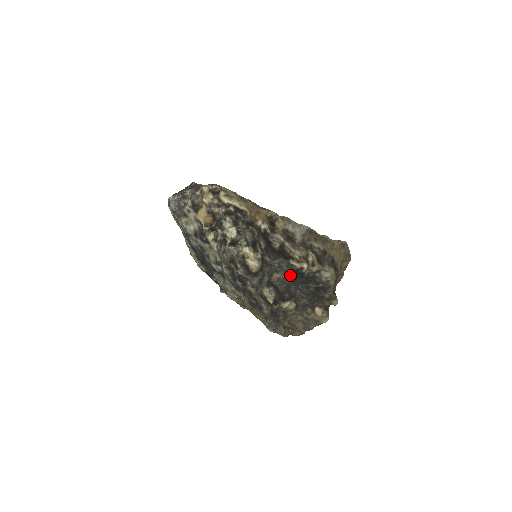
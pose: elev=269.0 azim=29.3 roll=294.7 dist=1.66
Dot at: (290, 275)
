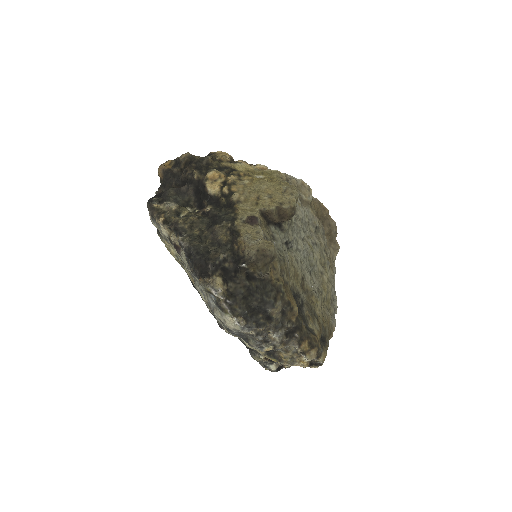
Dot at: occluded
